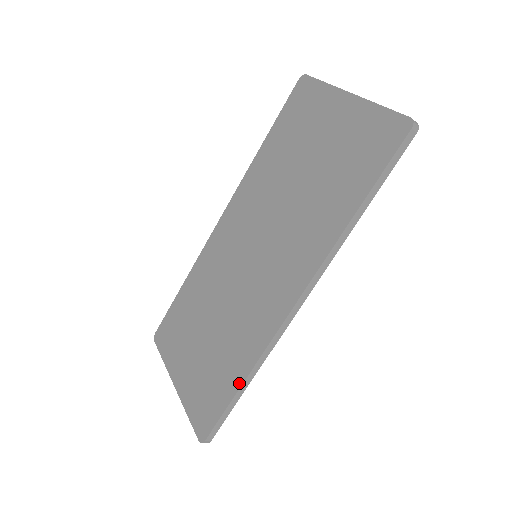
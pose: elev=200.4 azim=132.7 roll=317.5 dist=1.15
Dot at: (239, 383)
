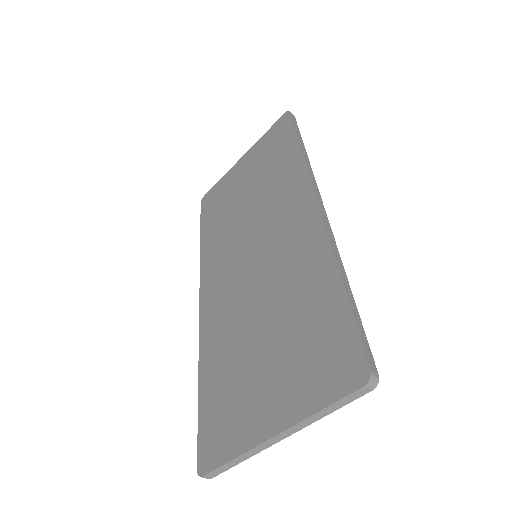
Dot at: (337, 283)
